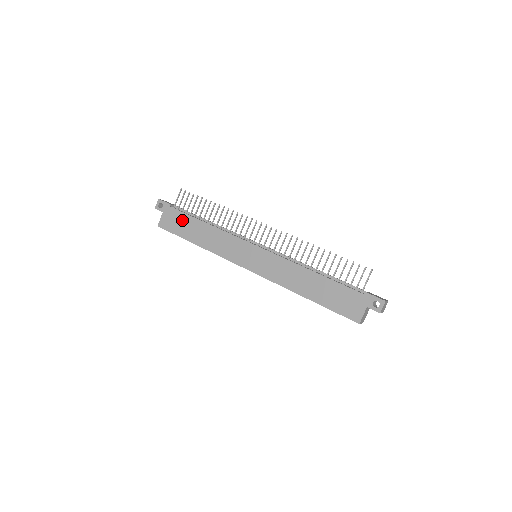
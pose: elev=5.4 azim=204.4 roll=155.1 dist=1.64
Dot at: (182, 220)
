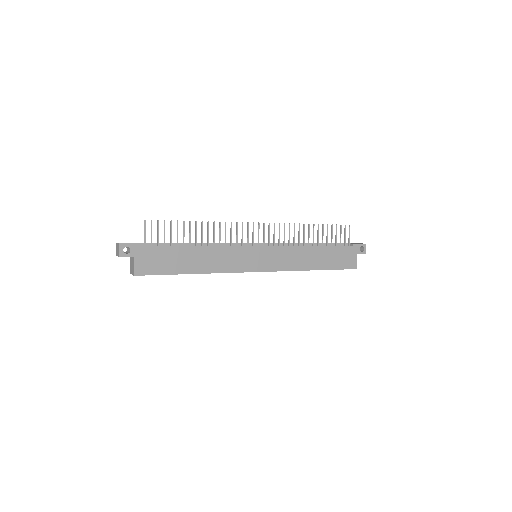
Dot at: (166, 255)
